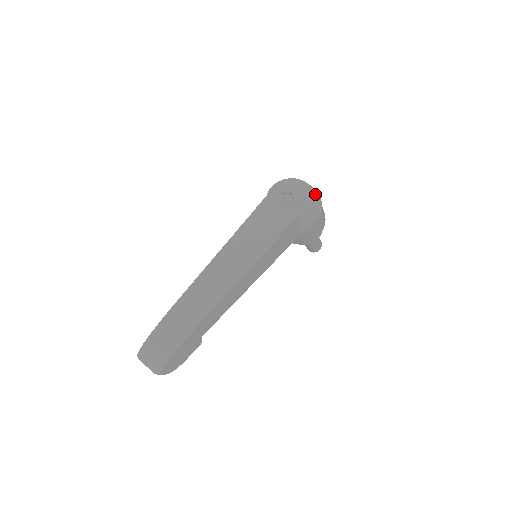
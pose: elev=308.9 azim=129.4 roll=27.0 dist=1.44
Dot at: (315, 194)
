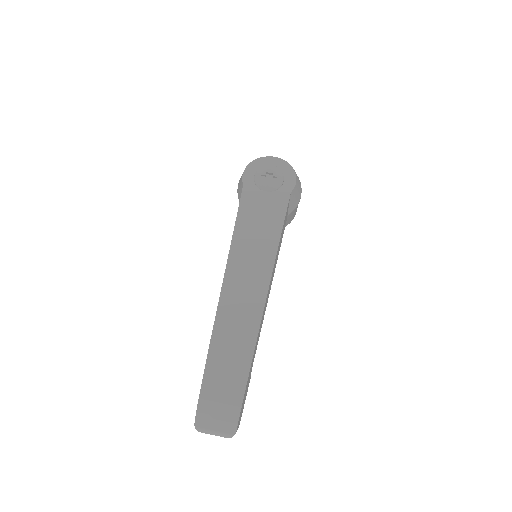
Dot at: occluded
